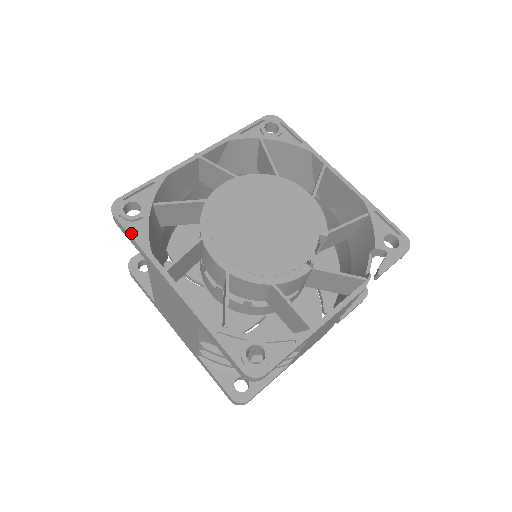
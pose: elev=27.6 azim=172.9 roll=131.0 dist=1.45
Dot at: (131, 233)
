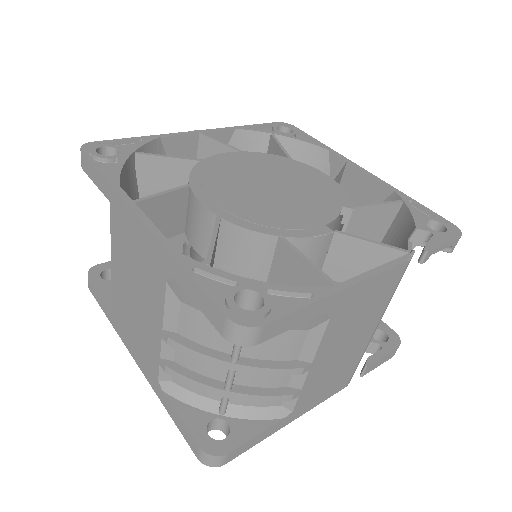
Dot at: (98, 167)
